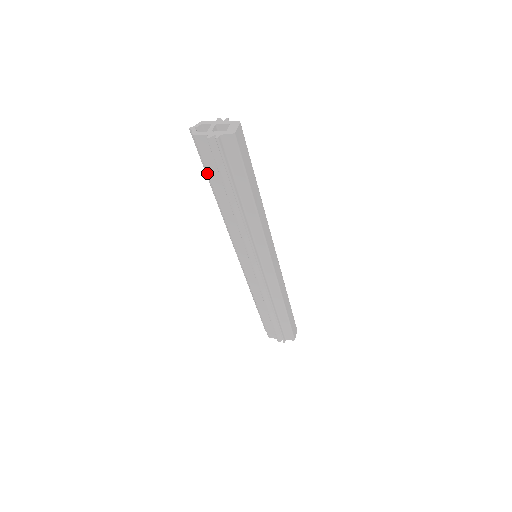
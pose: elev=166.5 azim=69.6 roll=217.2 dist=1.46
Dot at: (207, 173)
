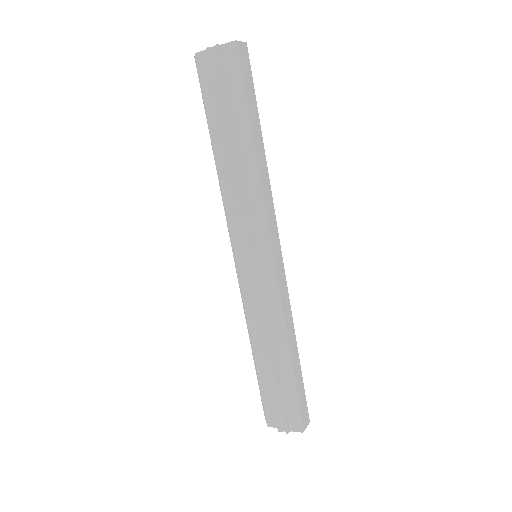
Dot at: (205, 108)
